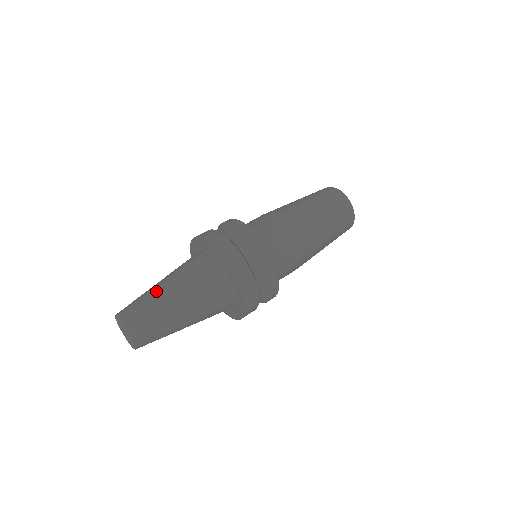
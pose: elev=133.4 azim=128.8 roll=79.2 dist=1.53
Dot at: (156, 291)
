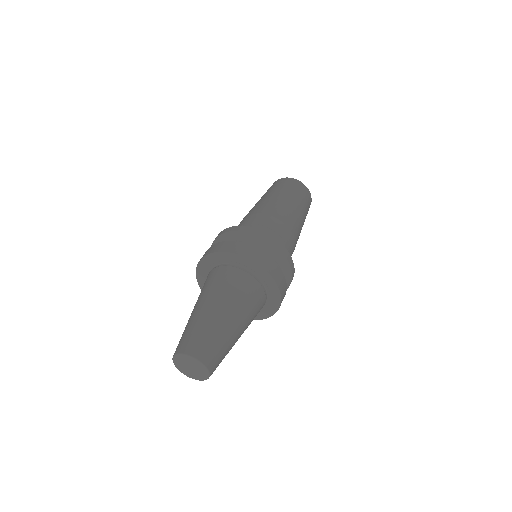
Dot at: (228, 327)
